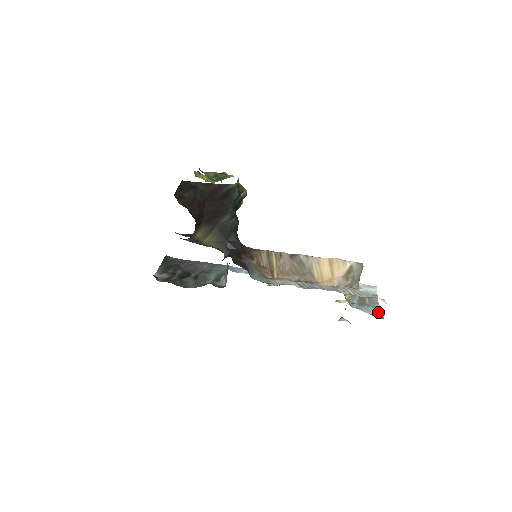
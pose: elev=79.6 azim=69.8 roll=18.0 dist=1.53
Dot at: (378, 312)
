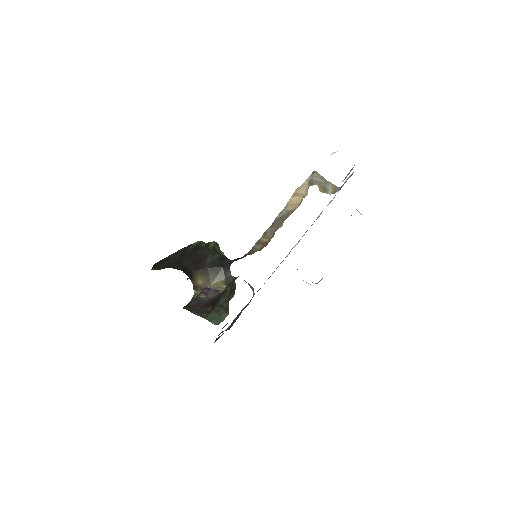
Dot at: (352, 168)
